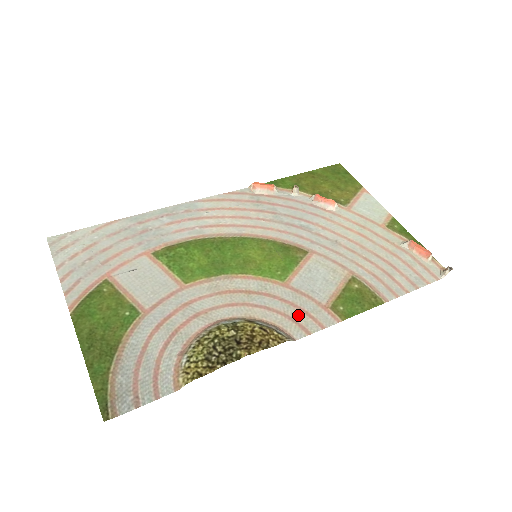
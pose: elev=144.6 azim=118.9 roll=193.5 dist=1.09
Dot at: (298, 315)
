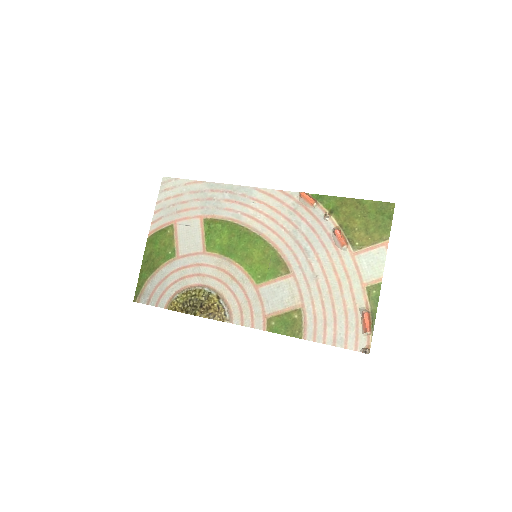
Dot at: (246, 310)
